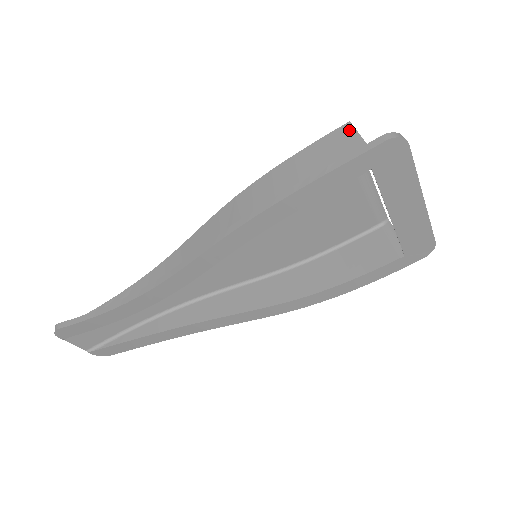
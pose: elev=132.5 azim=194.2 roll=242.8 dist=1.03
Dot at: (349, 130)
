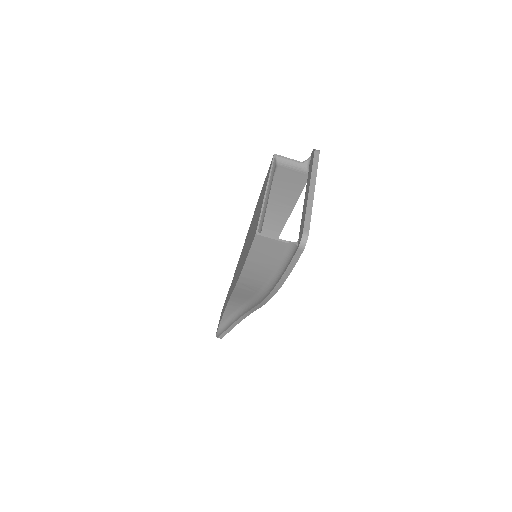
Dot at: (263, 239)
